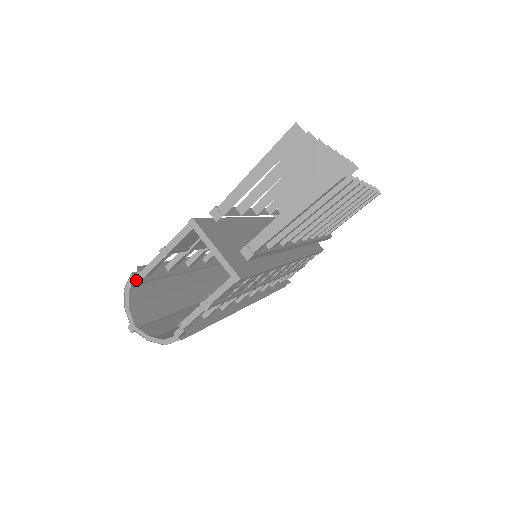
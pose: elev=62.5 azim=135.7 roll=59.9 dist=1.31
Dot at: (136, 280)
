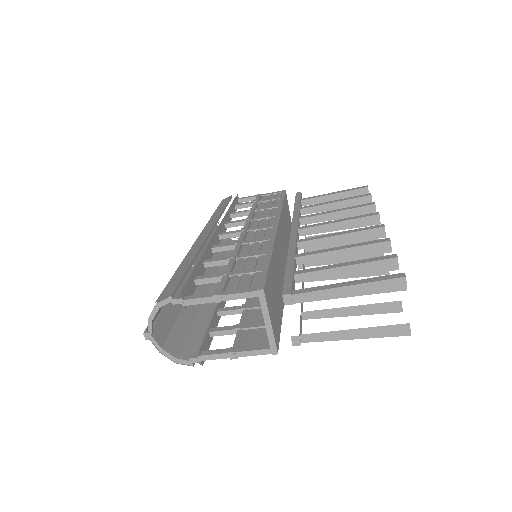
Dot at: (174, 303)
